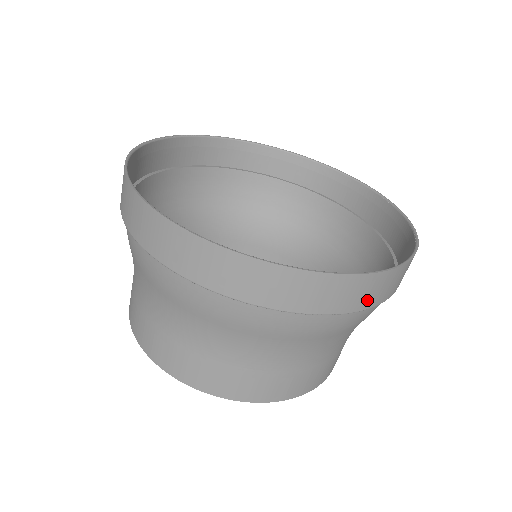
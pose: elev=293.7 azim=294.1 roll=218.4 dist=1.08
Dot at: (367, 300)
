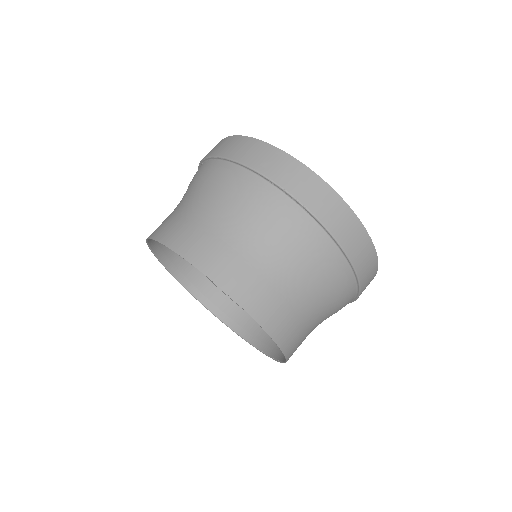
Dot at: (332, 221)
